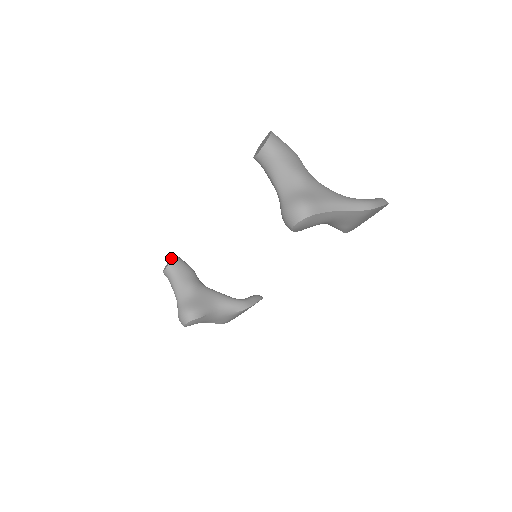
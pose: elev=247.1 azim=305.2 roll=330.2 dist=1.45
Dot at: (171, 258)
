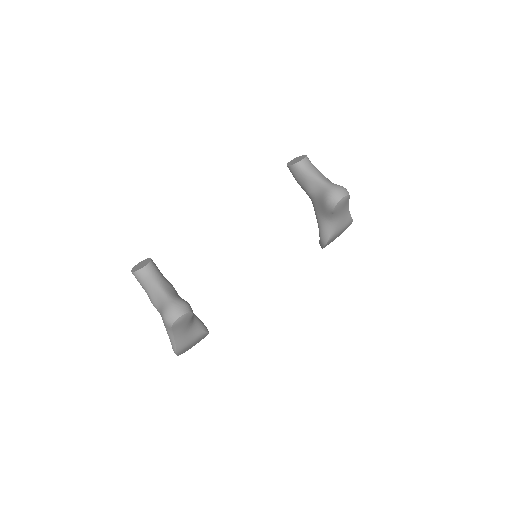
Dot at: (145, 260)
